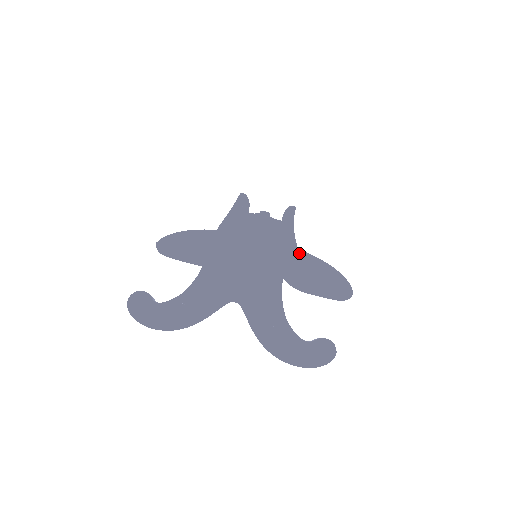
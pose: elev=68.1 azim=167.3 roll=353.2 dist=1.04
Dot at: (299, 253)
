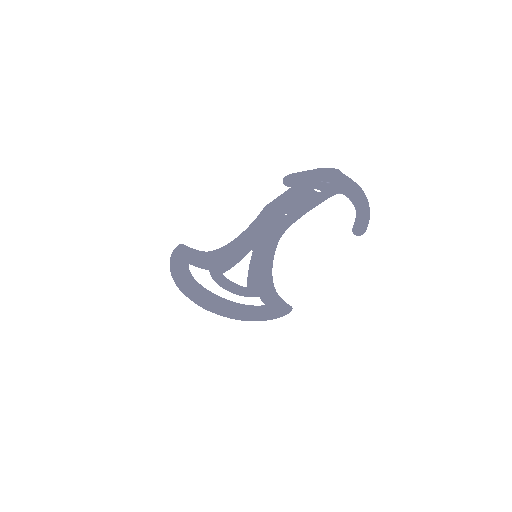
Dot at: (272, 267)
